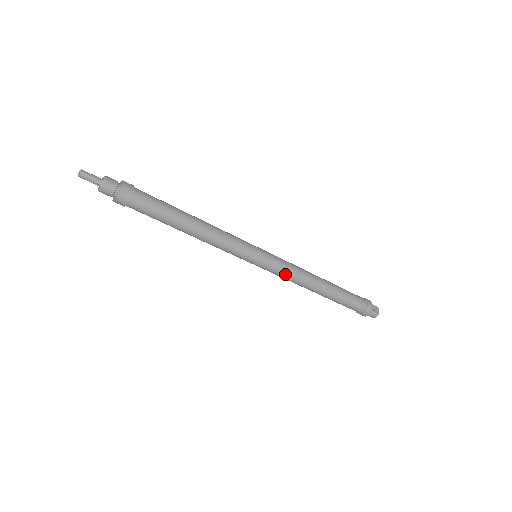
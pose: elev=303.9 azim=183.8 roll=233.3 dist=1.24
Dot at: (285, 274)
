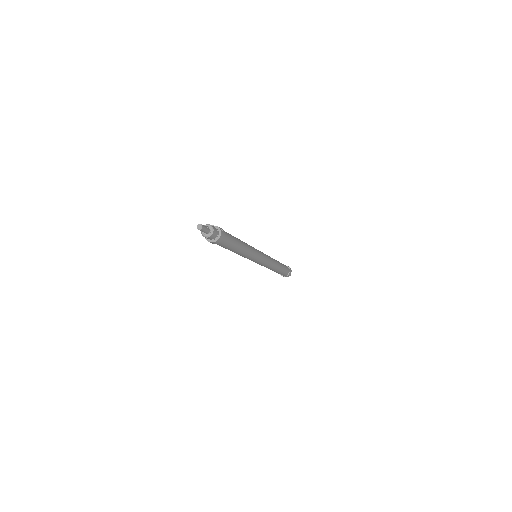
Dot at: (264, 266)
